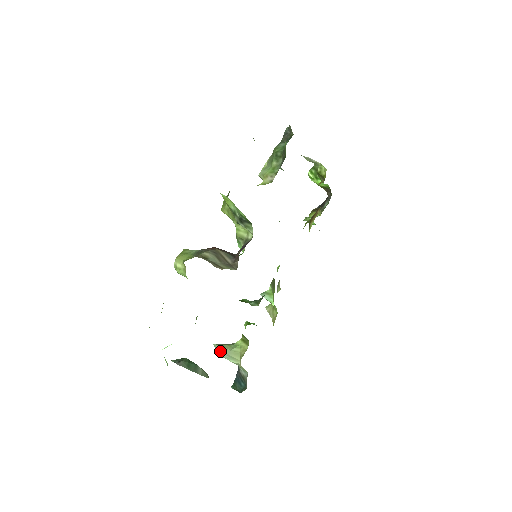
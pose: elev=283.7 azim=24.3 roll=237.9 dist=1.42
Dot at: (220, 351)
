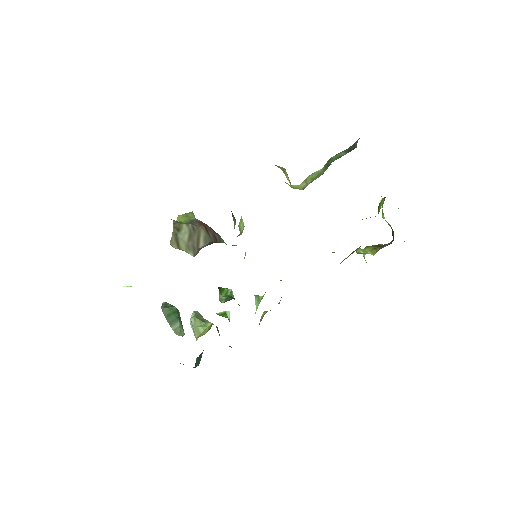
Dot at: (191, 321)
